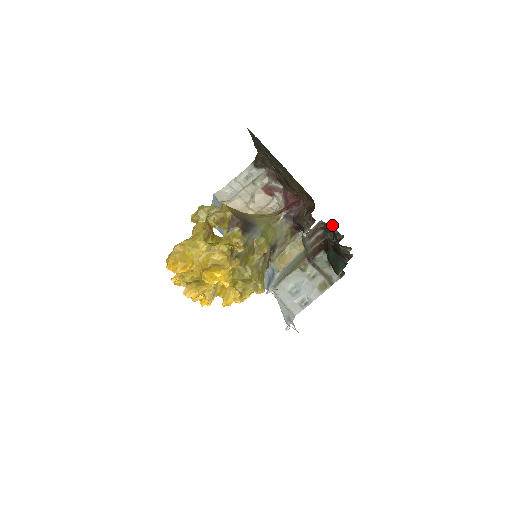
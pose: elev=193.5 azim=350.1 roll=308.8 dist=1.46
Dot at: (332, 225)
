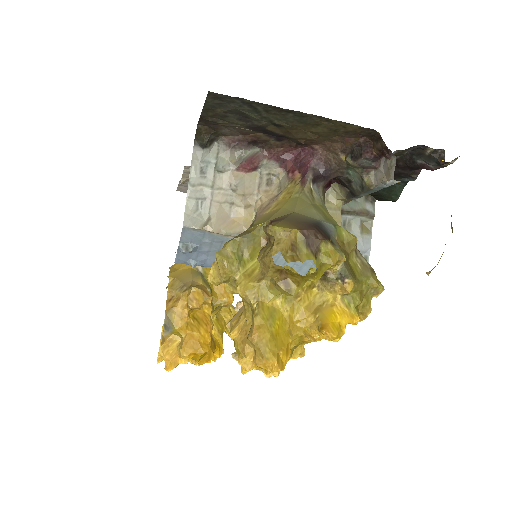
Dot at: (418, 146)
